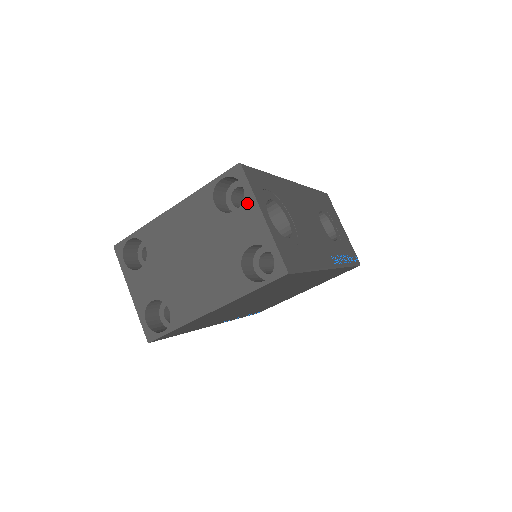
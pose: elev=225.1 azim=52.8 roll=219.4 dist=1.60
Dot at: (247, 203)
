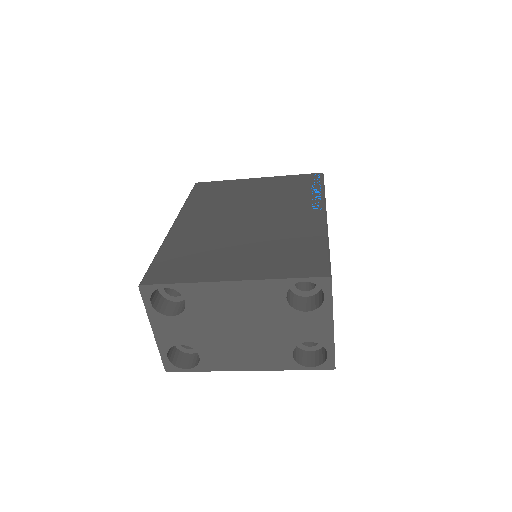
Dot at: (322, 311)
